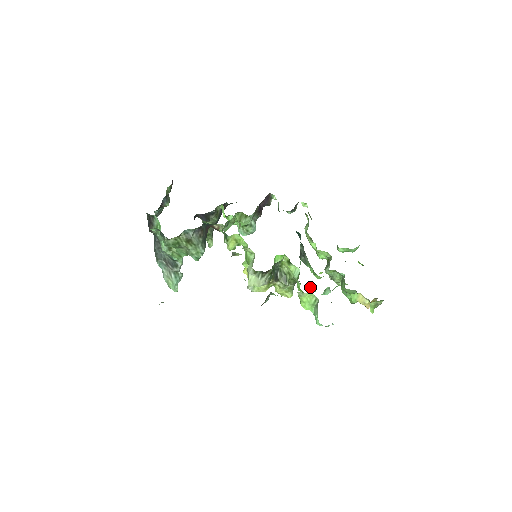
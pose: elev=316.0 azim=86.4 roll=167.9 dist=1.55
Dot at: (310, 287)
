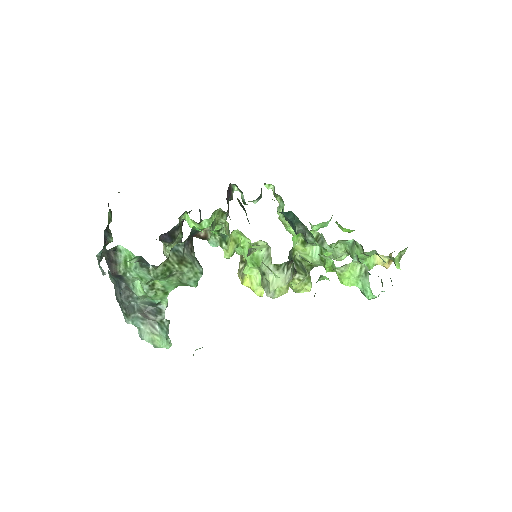
Dot at: occluded
